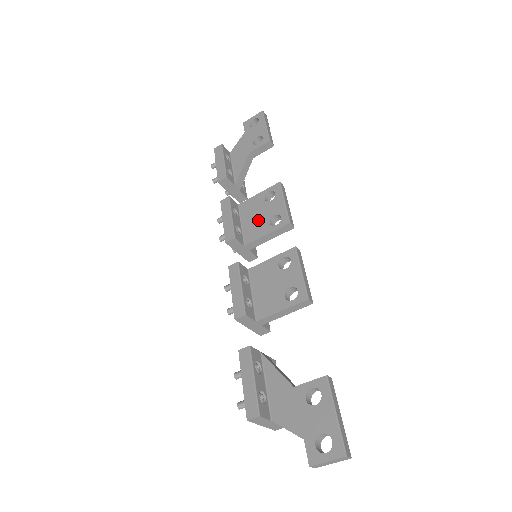
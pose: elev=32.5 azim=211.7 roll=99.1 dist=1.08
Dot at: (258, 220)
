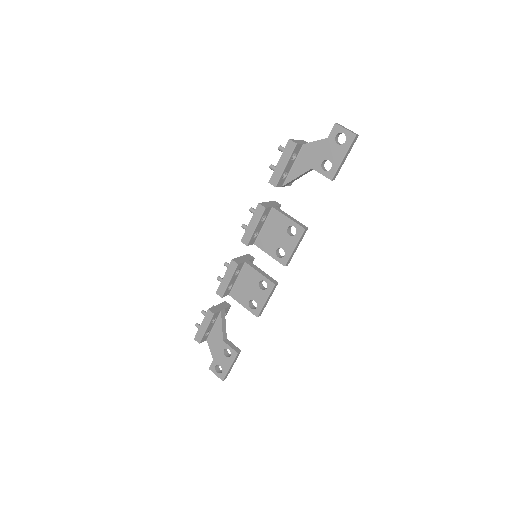
Dot at: (273, 238)
